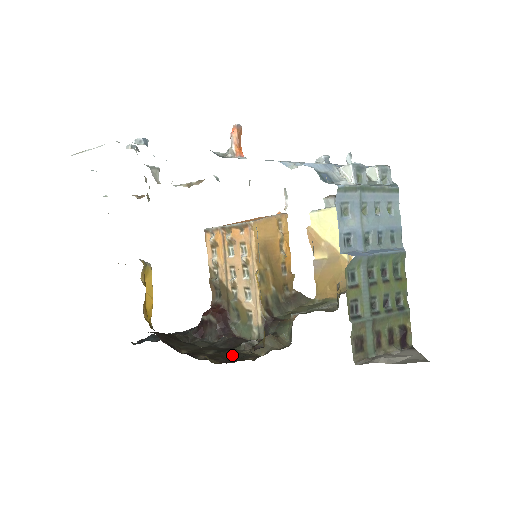
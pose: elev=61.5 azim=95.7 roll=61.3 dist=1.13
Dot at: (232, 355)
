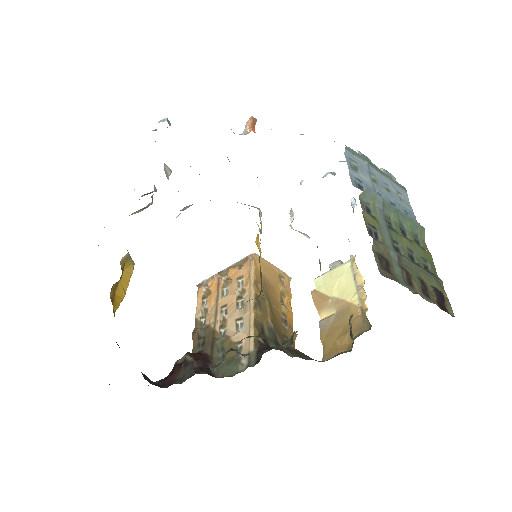
Dot at: occluded
